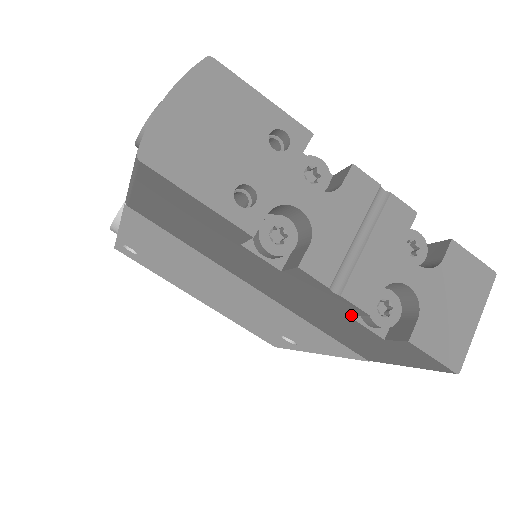
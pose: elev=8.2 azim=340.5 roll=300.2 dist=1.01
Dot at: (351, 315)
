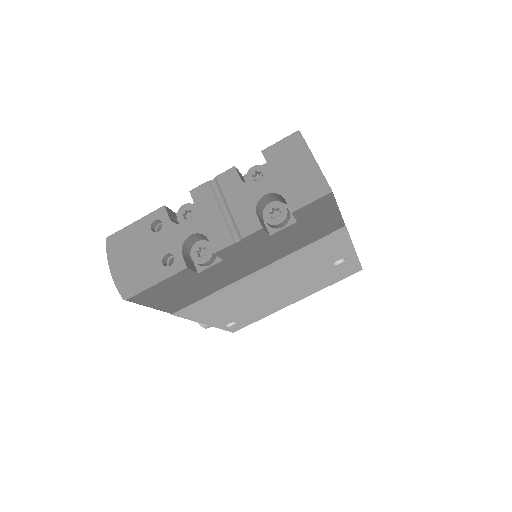
Dot at: (268, 235)
